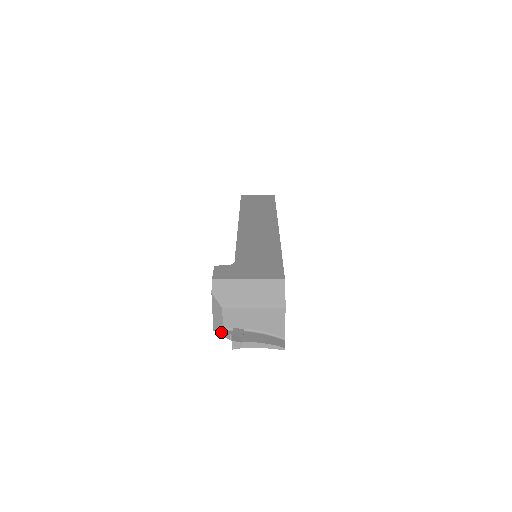
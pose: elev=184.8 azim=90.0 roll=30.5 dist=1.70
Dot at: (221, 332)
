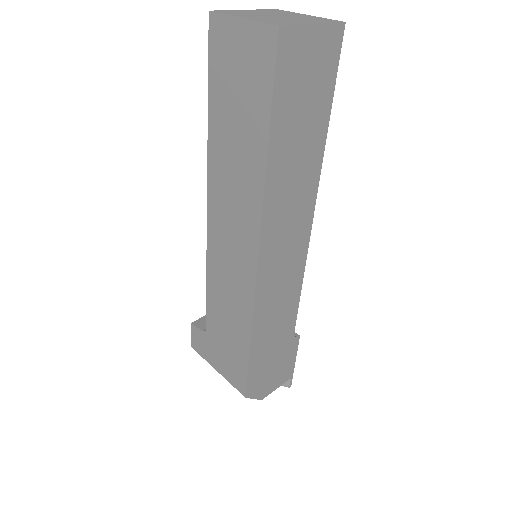
Dot at: occluded
